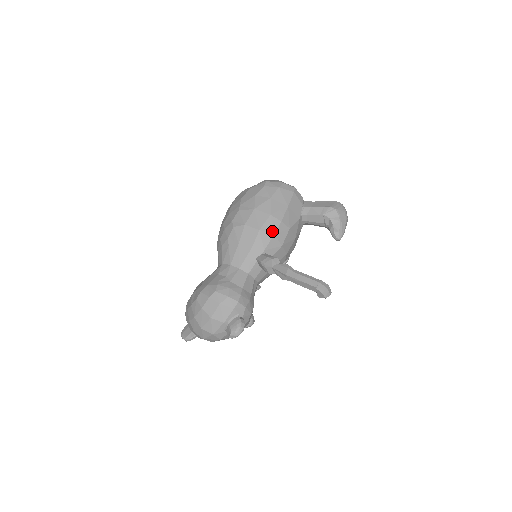
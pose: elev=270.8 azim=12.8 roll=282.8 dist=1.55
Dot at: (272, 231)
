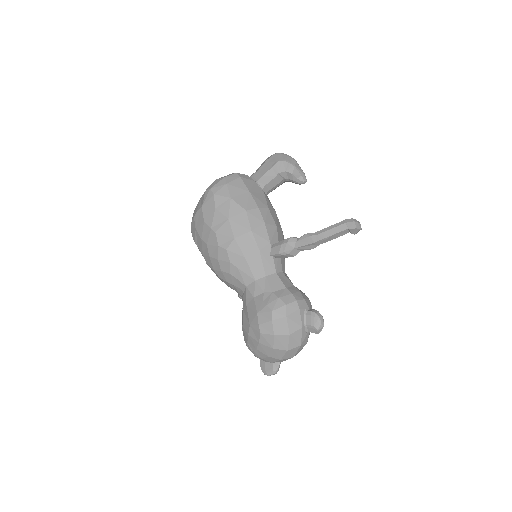
Dot at: (261, 222)
